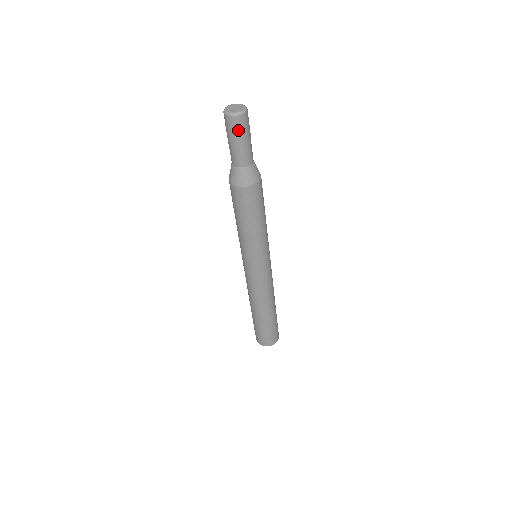
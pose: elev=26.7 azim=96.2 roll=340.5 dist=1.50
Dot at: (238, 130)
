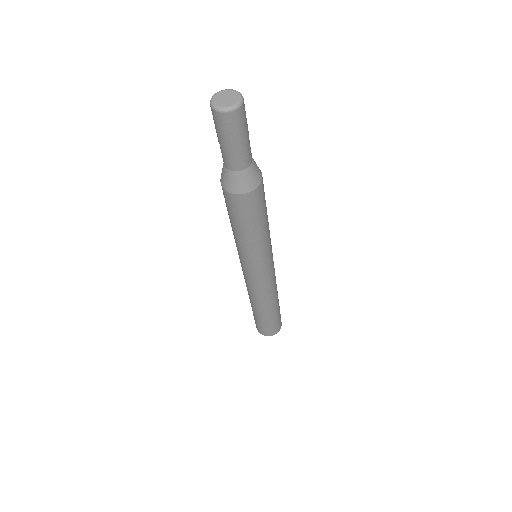
Dot at: (233, 129)
